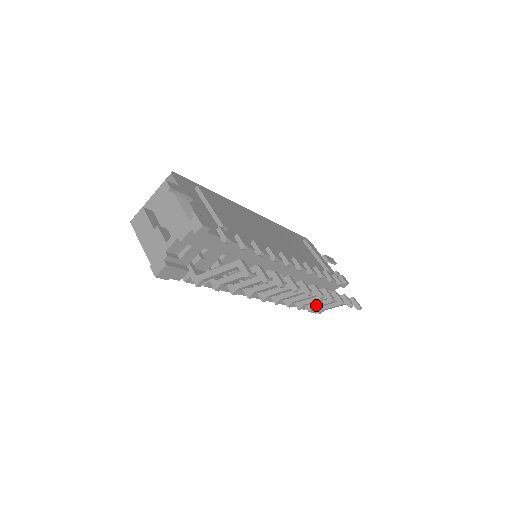
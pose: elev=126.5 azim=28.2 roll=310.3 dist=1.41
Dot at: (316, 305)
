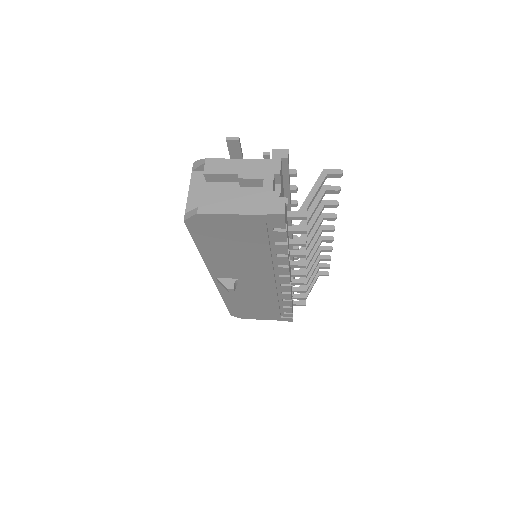
Dot at: (306, 288)
